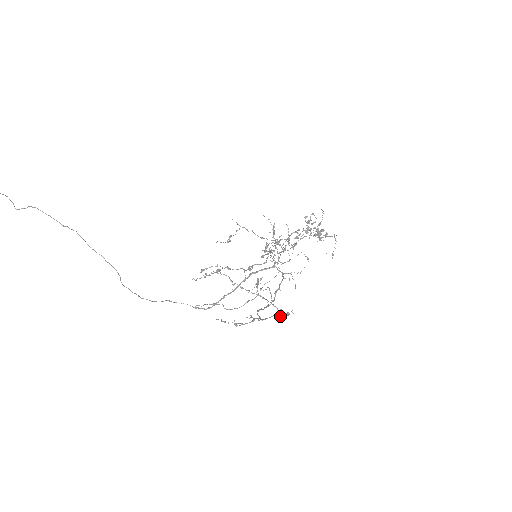
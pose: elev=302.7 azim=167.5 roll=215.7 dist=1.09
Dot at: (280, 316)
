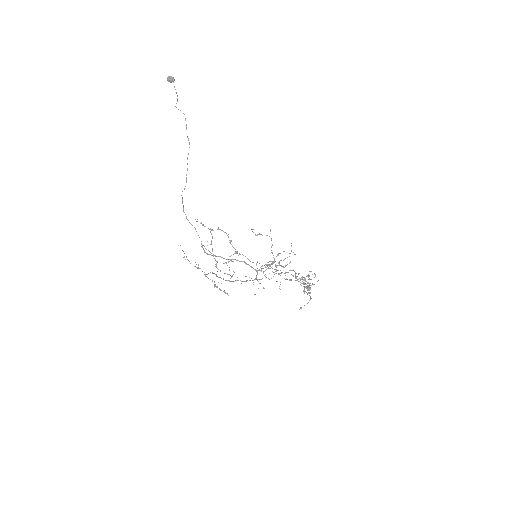
Dot at: (217, 286)
